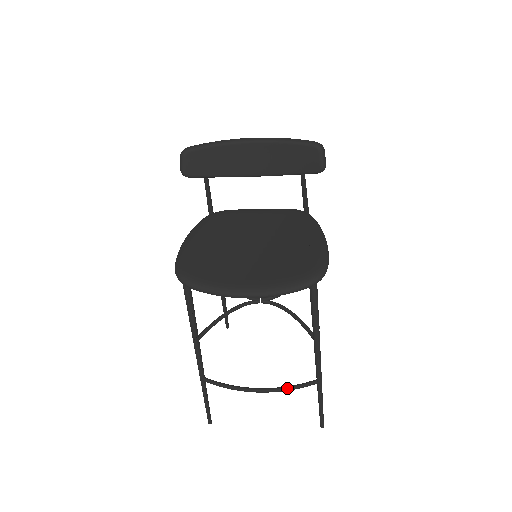
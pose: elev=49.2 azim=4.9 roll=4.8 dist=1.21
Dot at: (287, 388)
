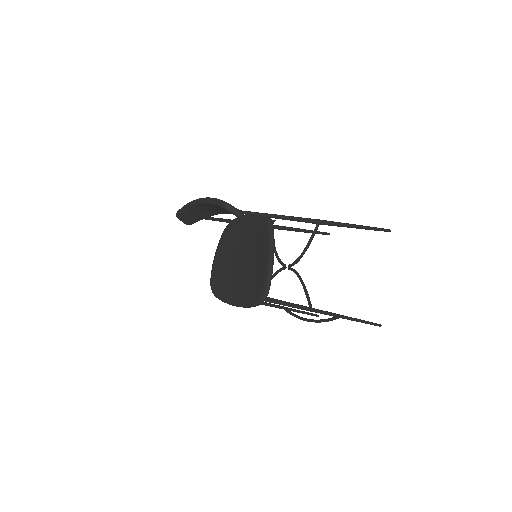
Dot at: (322, 321)
